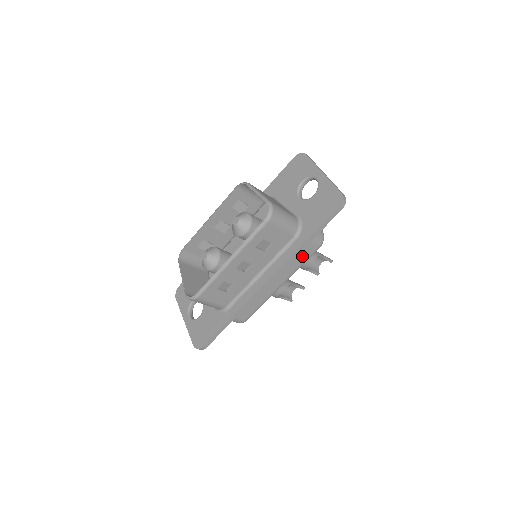
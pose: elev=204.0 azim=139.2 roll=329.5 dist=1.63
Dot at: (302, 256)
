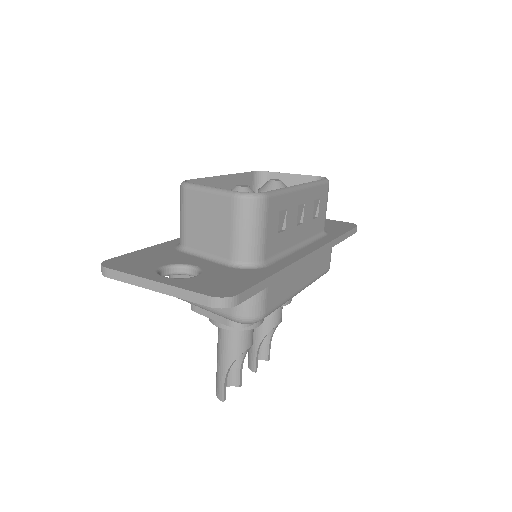
Dot at: (322, 263)
